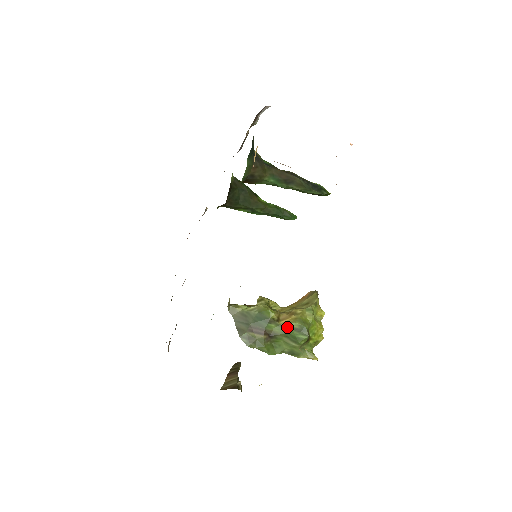
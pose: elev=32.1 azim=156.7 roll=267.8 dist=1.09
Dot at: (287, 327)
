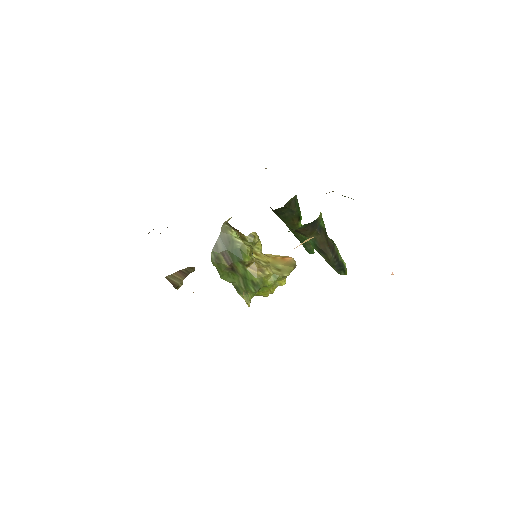
Dot at: (249, 275)
